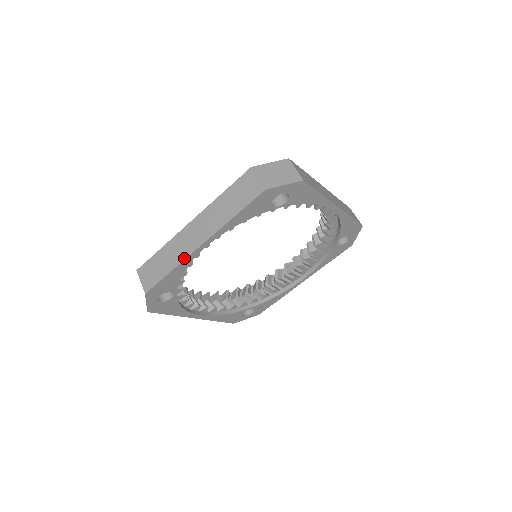
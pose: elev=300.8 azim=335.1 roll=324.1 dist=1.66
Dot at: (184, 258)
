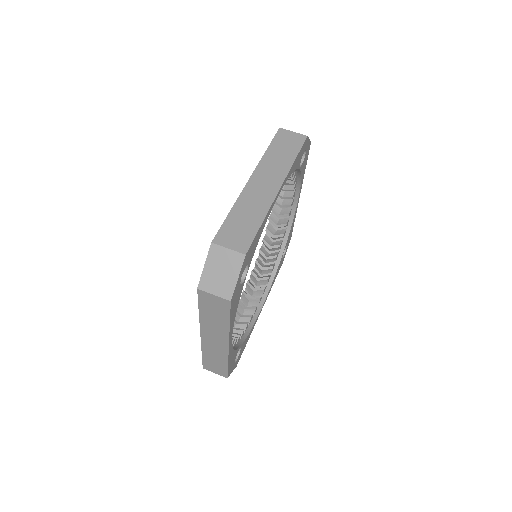
Dot at: (227, 356)
